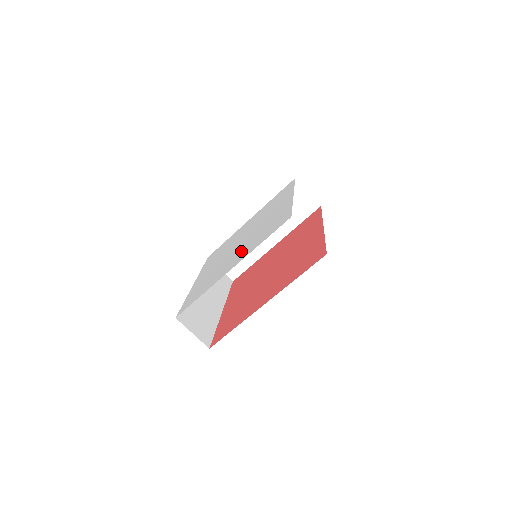
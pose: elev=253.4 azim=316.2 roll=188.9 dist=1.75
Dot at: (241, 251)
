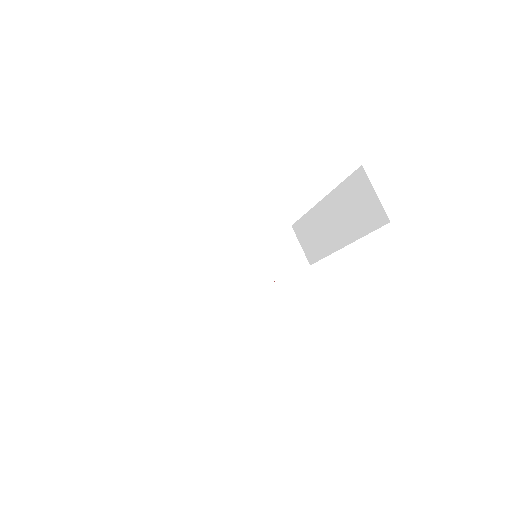
Dot at: occluded
